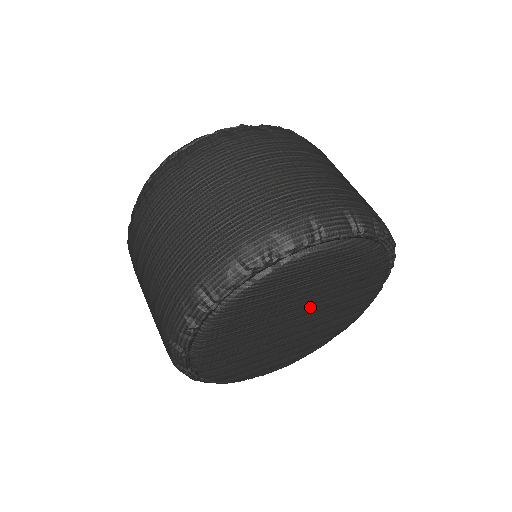
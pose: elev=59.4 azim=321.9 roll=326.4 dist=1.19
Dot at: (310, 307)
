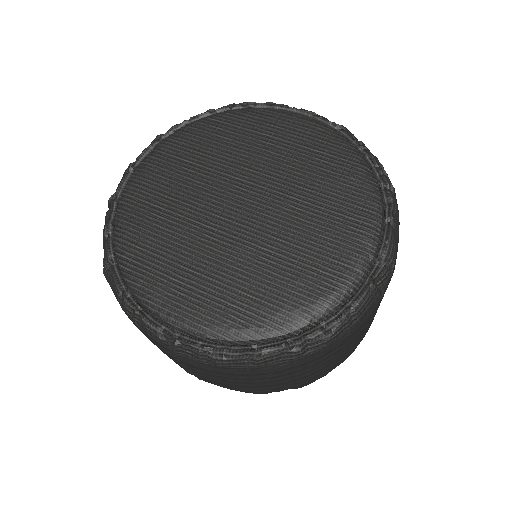
Dot at: (265, 188)
